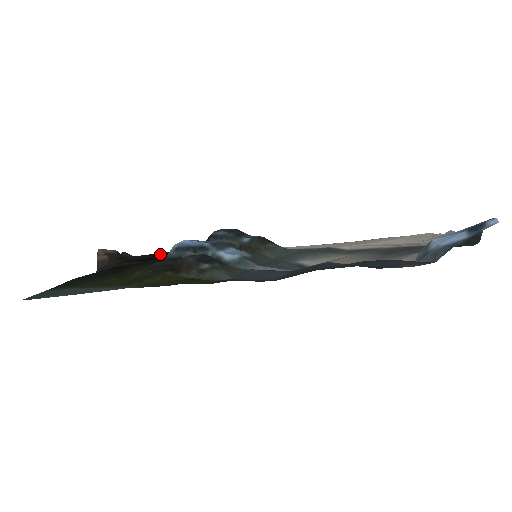
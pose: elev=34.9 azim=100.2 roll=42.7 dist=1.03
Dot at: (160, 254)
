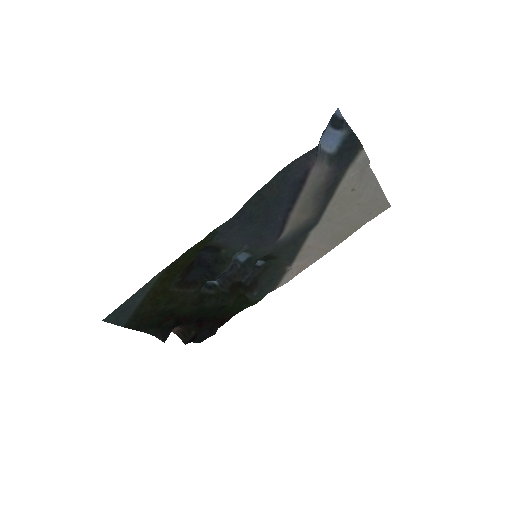
Dot at: (215, 326)
